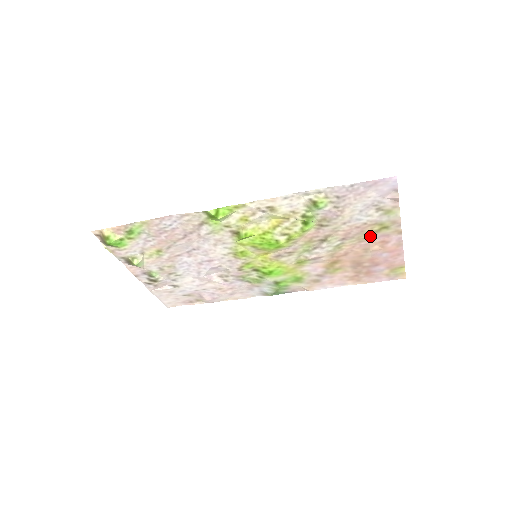
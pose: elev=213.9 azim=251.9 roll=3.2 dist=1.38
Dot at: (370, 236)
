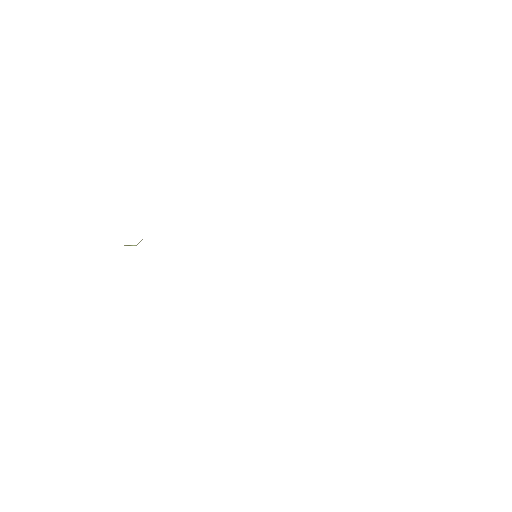
Dot at: occluded
